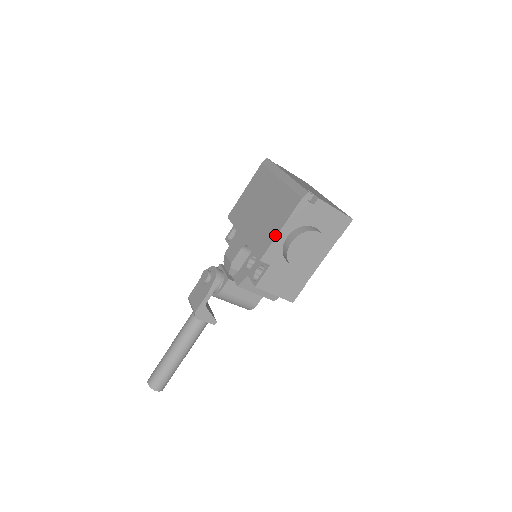
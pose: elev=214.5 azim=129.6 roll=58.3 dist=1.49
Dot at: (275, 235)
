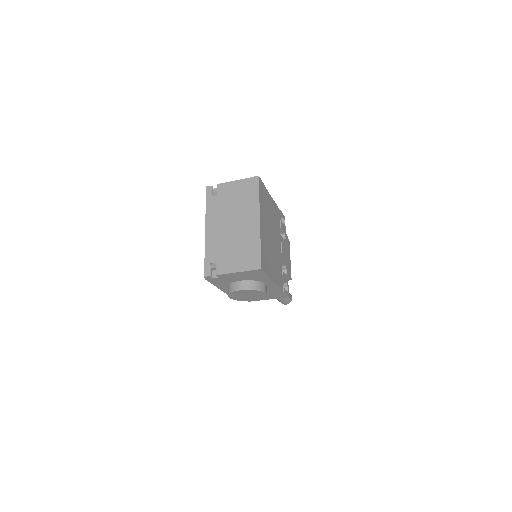
Dot at: (221, 289)
